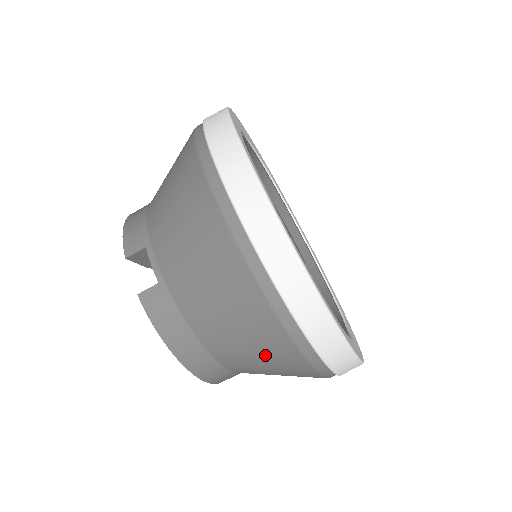
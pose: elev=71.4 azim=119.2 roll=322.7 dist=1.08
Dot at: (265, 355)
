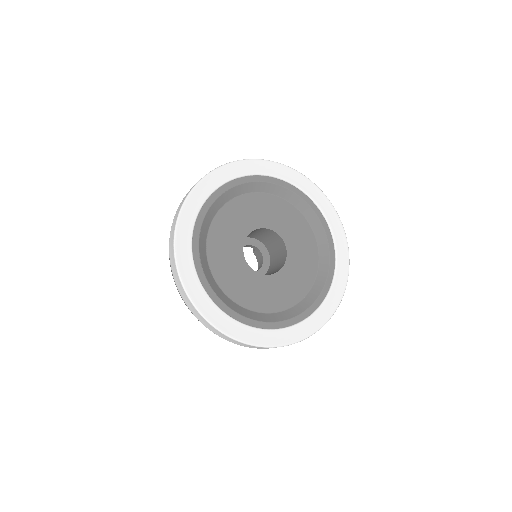
Dot at: occluded
